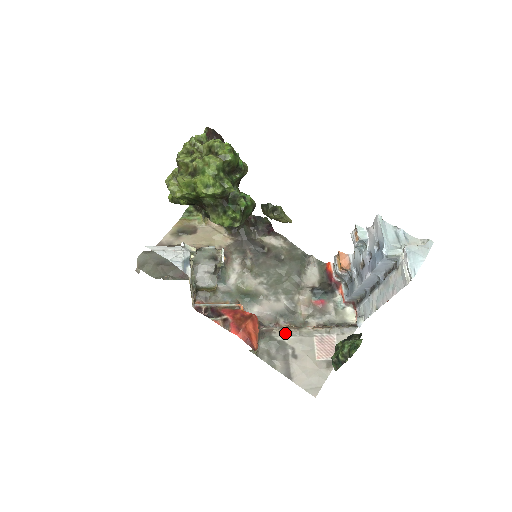
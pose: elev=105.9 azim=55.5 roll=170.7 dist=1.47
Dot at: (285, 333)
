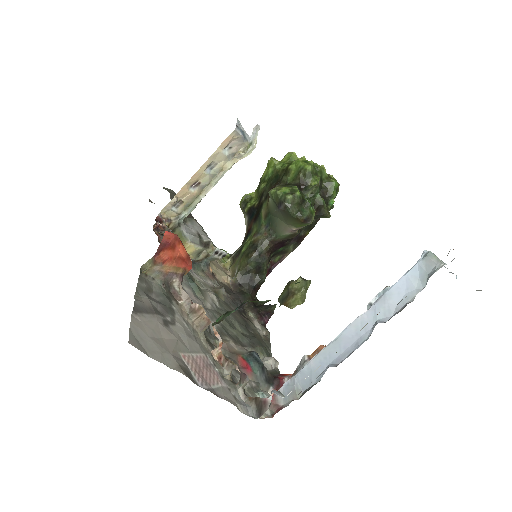
Dot at: (185, 316)
